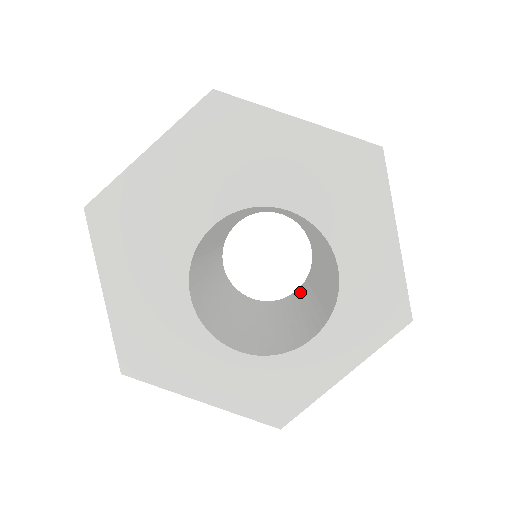
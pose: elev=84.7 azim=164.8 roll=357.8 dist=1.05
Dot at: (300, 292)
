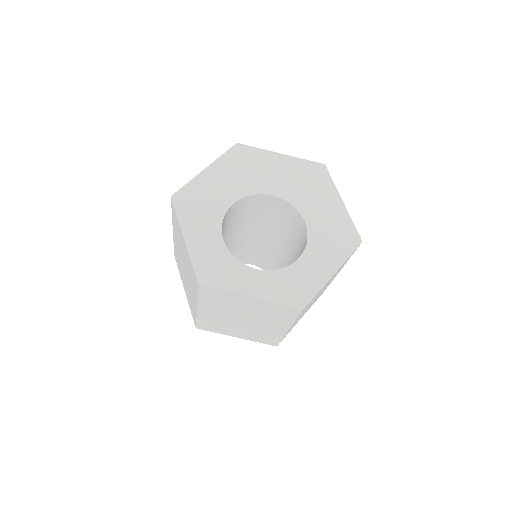
Dot at: occluded
